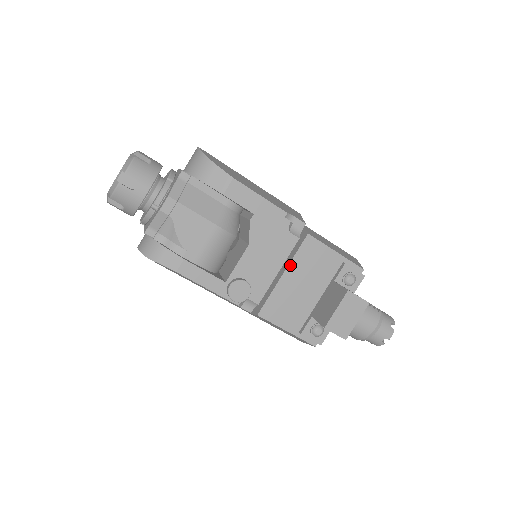
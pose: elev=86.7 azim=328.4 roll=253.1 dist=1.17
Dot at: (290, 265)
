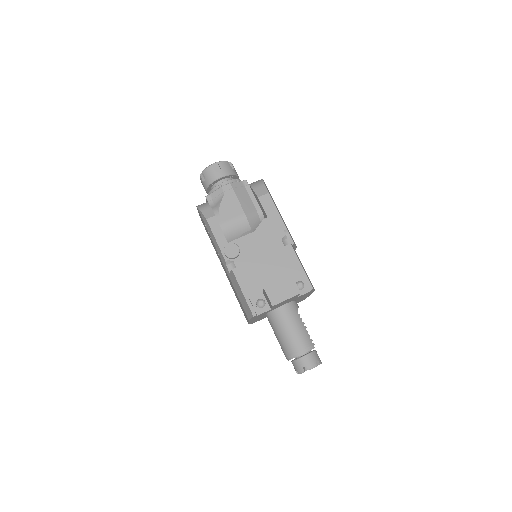
Dot at: (269, 254)
